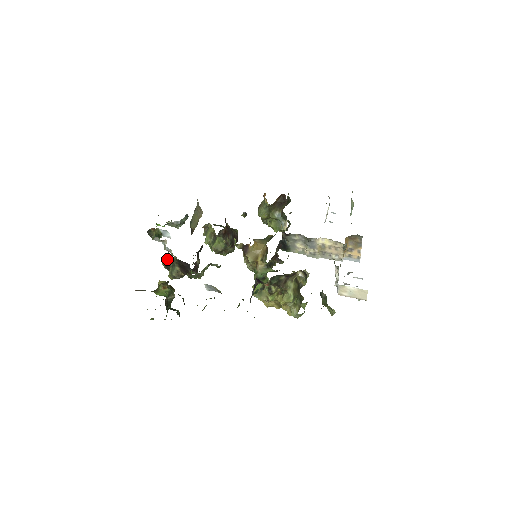
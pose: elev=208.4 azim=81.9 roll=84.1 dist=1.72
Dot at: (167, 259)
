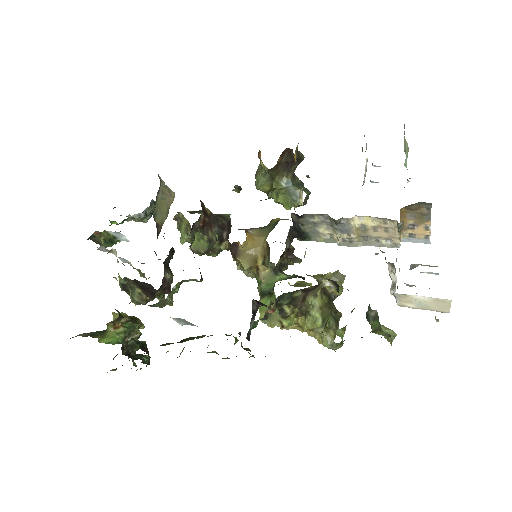
Dot at: (121, 278)
